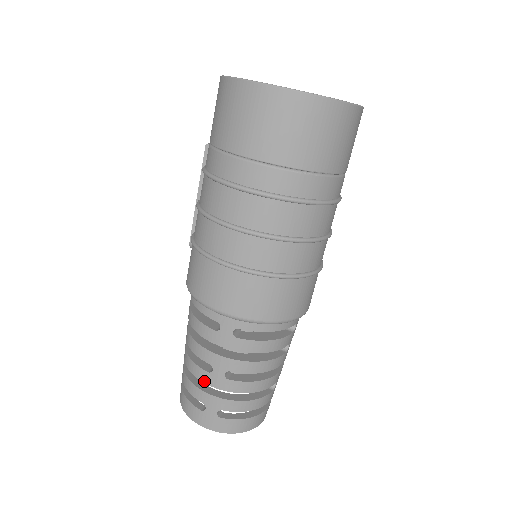
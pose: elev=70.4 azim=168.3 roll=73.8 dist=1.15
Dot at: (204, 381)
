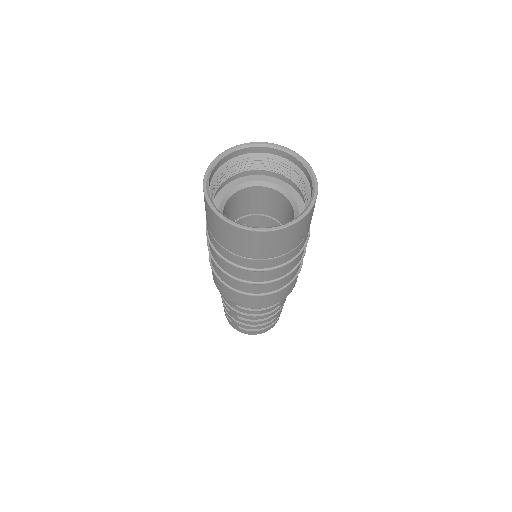
Dot at: (228, 313)
